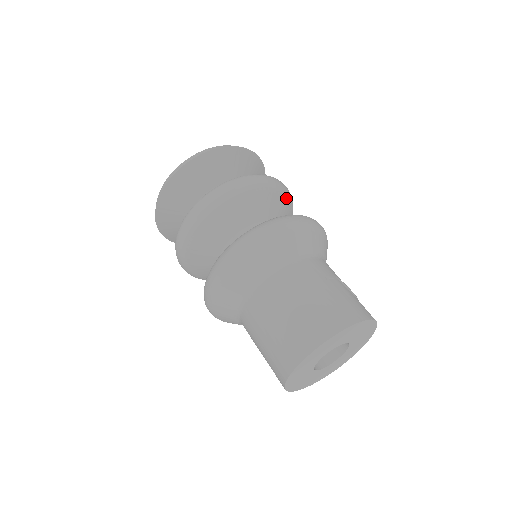
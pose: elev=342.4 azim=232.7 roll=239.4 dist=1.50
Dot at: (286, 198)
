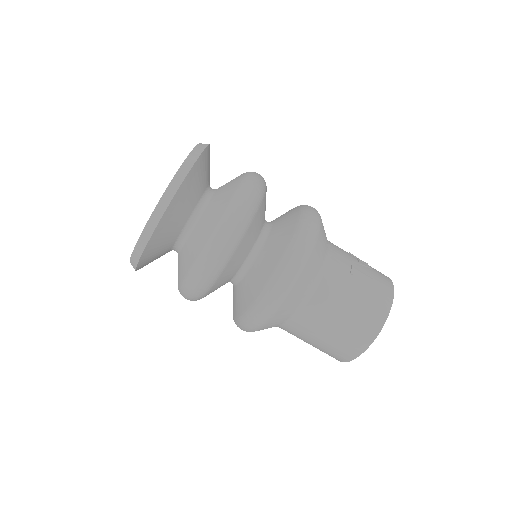
Dot at: (266, 190)
